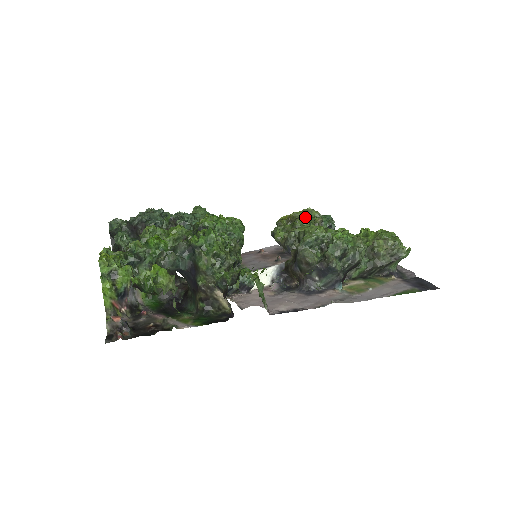
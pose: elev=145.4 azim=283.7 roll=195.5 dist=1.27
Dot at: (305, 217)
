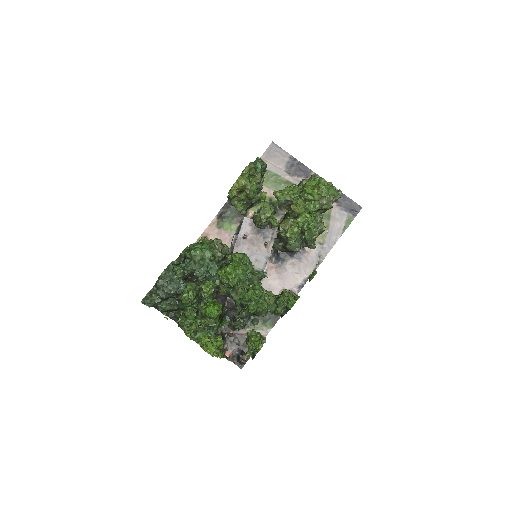
Dot at: (252, 185)
